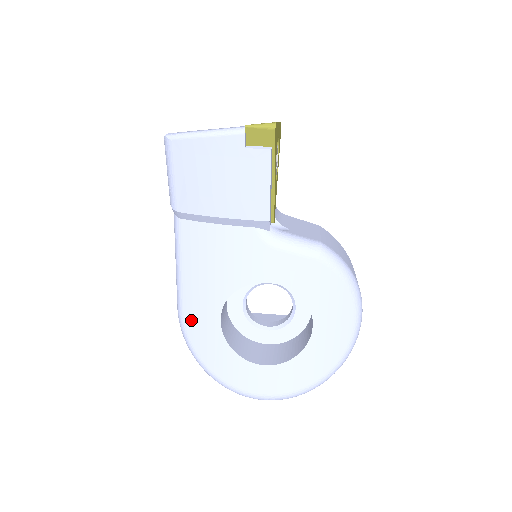
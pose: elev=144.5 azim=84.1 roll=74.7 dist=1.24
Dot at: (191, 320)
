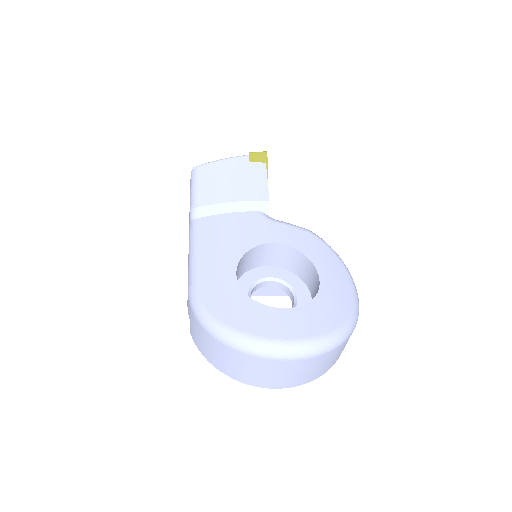
Dot at: (205, 285)
